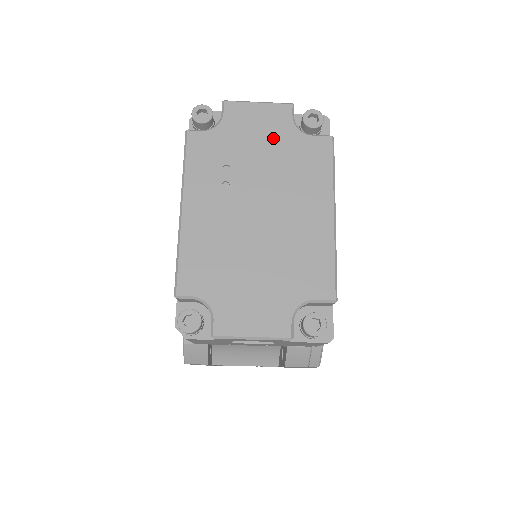
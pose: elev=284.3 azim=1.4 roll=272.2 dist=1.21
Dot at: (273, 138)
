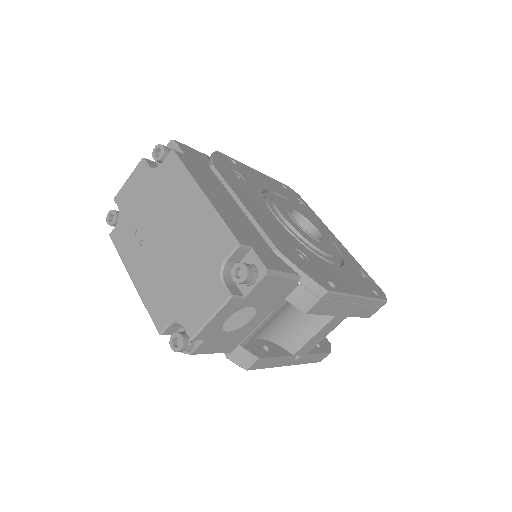
Dot at: (145, 189)
